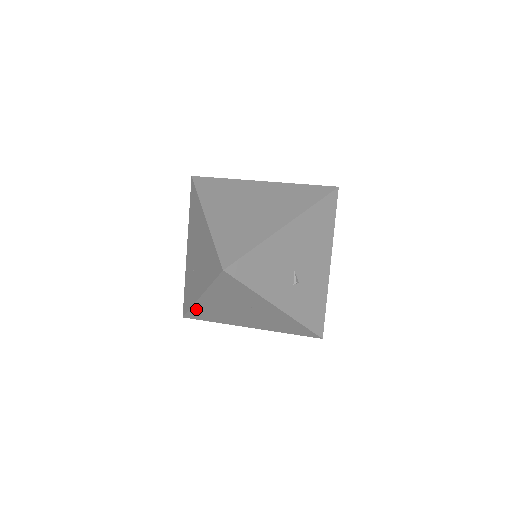
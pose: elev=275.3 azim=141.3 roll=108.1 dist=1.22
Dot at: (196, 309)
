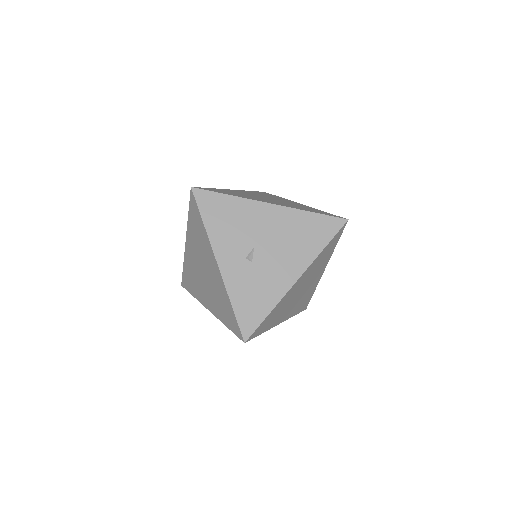
Dot at: (186, 267)
